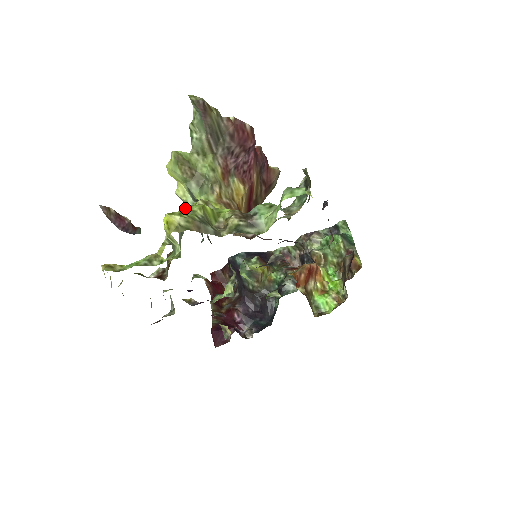
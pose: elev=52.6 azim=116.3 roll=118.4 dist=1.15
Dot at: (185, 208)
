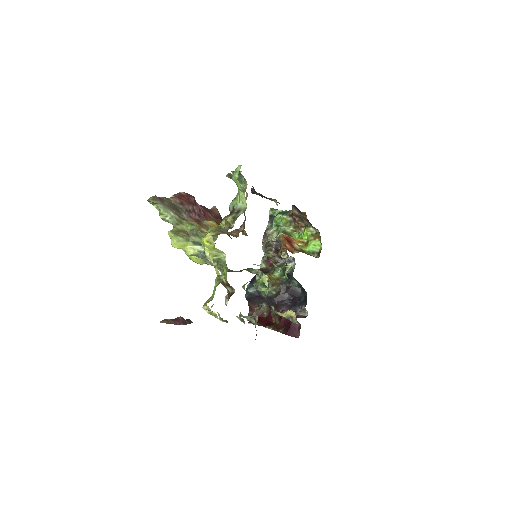
Dot at: occluded
